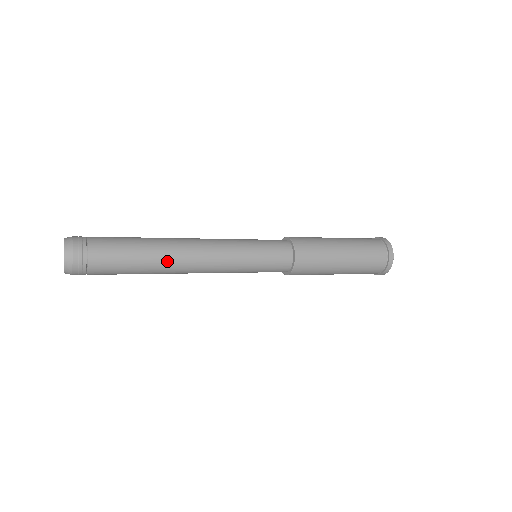
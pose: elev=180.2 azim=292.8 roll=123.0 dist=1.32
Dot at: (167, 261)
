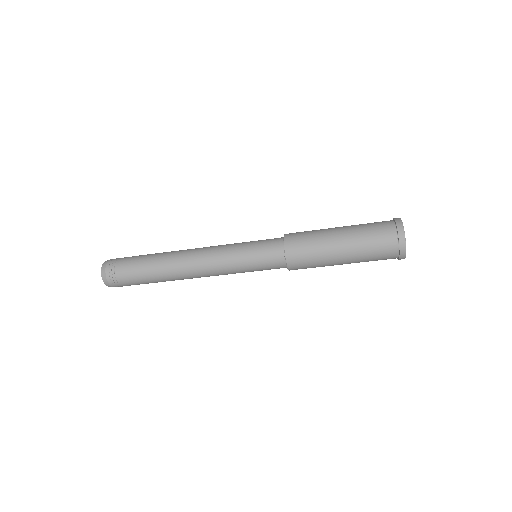
Dot at: (173, 275)
